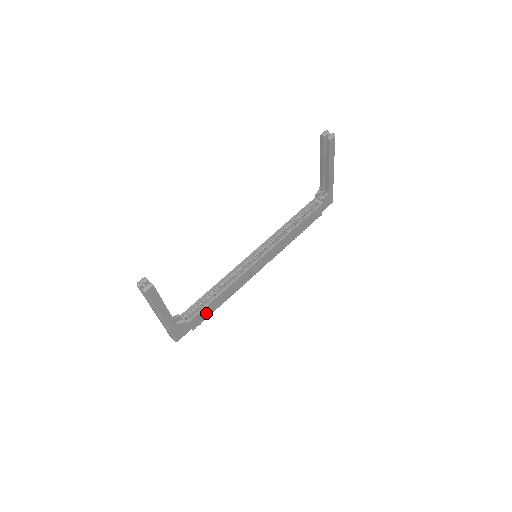
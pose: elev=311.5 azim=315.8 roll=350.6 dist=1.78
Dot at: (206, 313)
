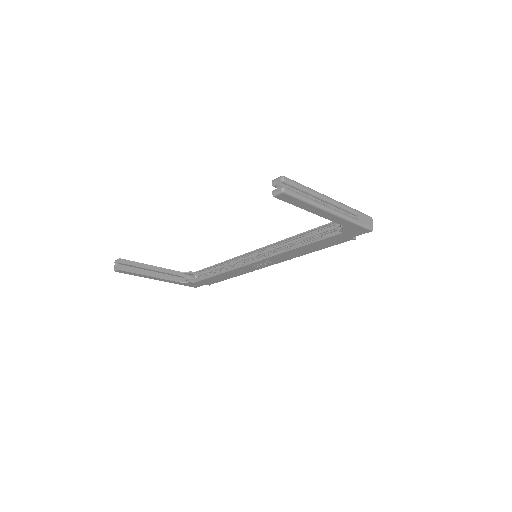
Dot at: (214, 280)
